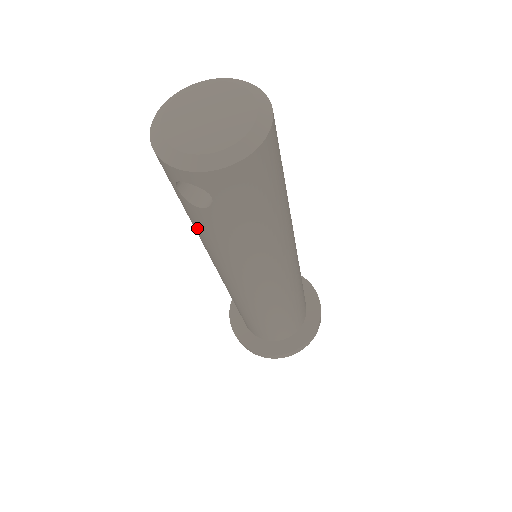
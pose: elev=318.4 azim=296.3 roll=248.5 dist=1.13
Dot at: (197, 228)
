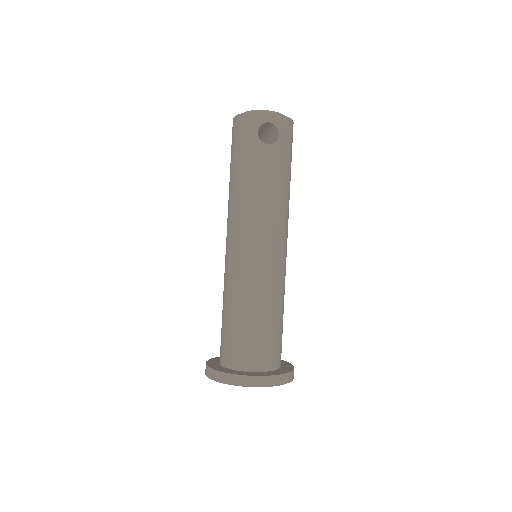
Dot at: (254, 174)
